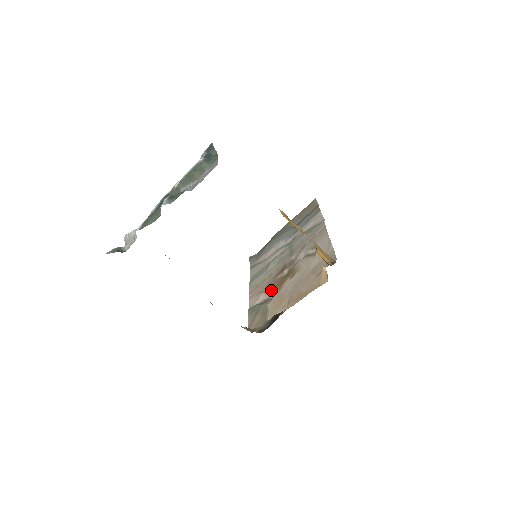
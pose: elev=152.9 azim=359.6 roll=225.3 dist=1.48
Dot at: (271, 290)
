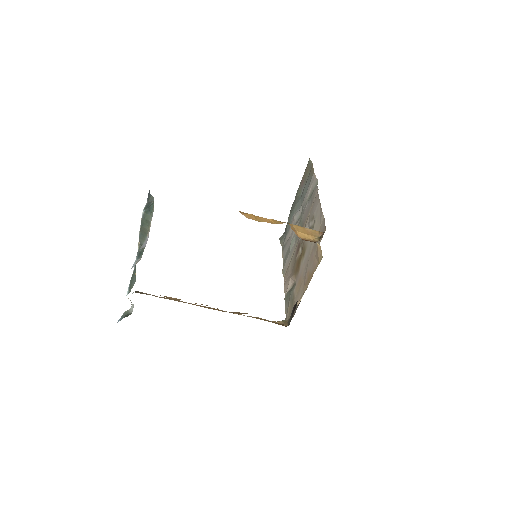
Dot at: (294, 274)
